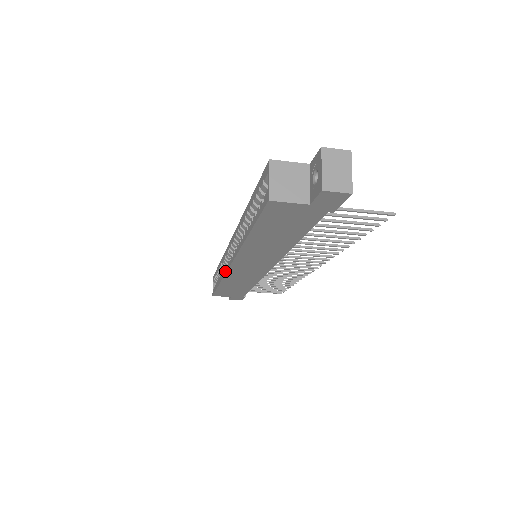
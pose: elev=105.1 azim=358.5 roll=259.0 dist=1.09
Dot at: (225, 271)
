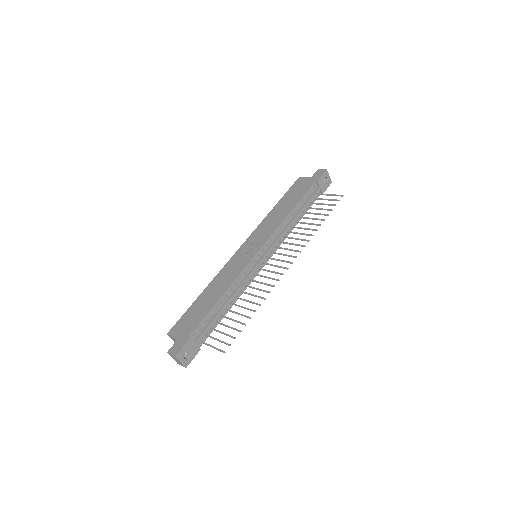
Dot at: occluded
